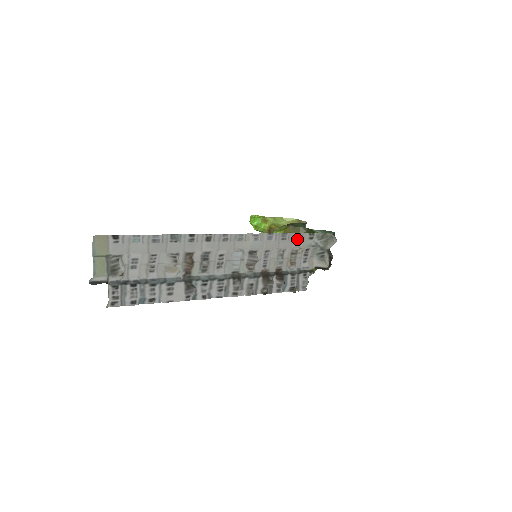
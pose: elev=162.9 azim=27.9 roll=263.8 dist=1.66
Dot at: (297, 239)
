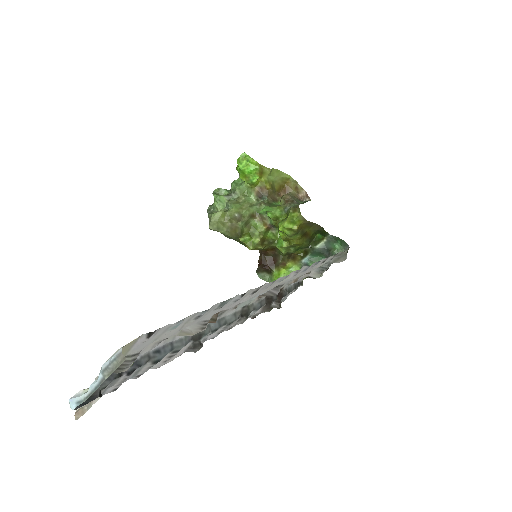
Dot at: occluded
